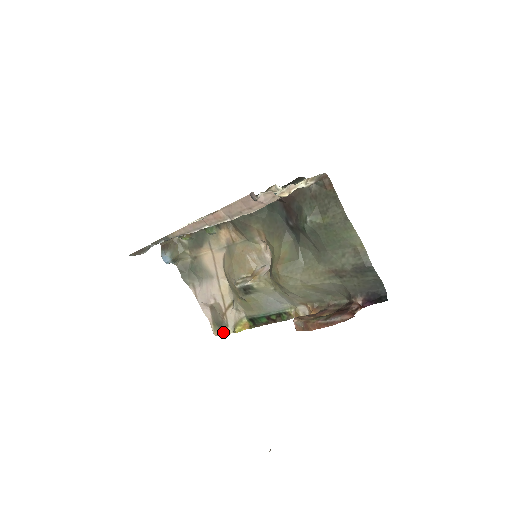
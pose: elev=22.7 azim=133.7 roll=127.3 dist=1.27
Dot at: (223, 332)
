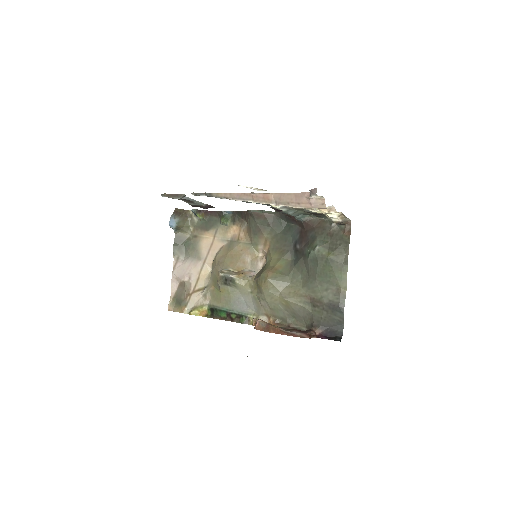
Dot at: (178, 310)
